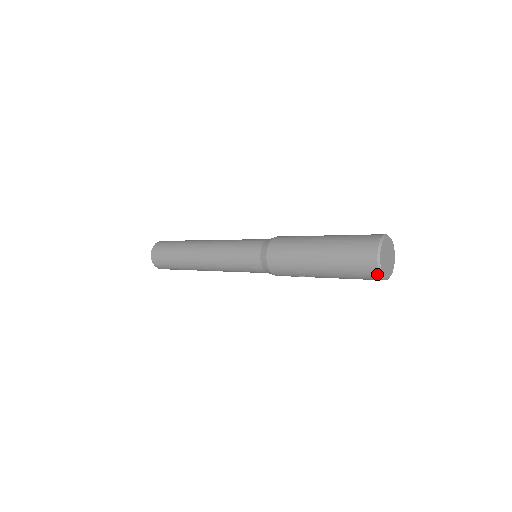
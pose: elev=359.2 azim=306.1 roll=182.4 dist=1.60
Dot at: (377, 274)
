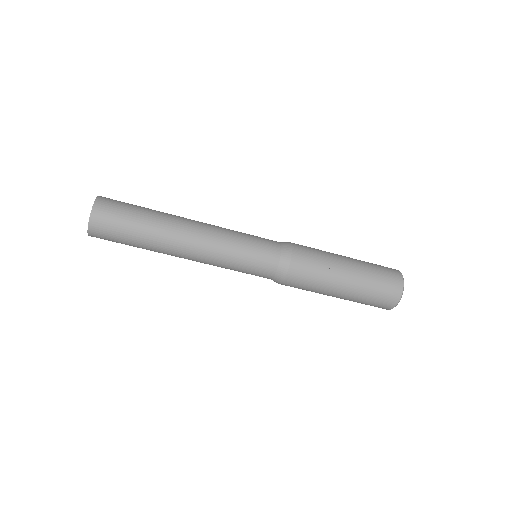
Dot at: (400, 276)
